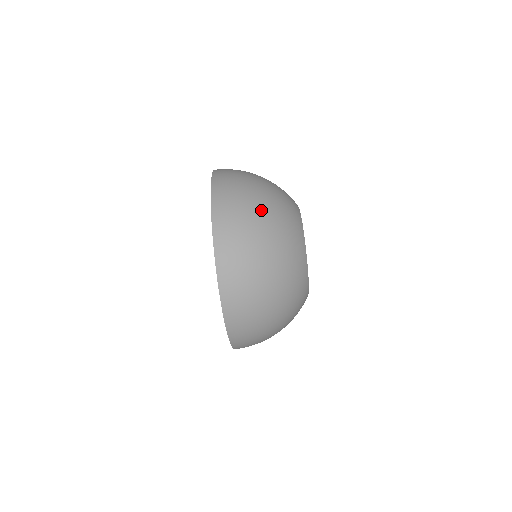
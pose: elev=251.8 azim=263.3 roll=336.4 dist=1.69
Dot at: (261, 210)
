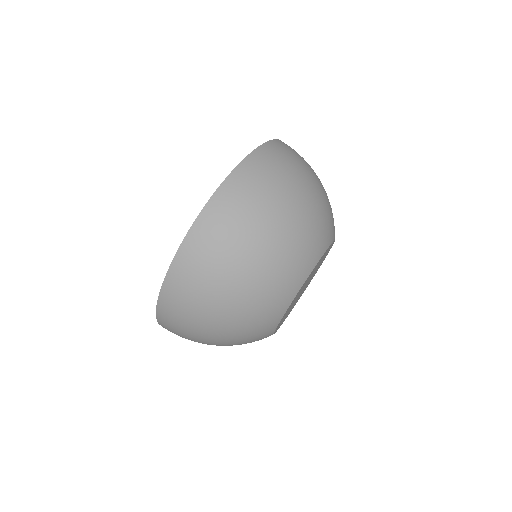
Dot at: (259, 245)
